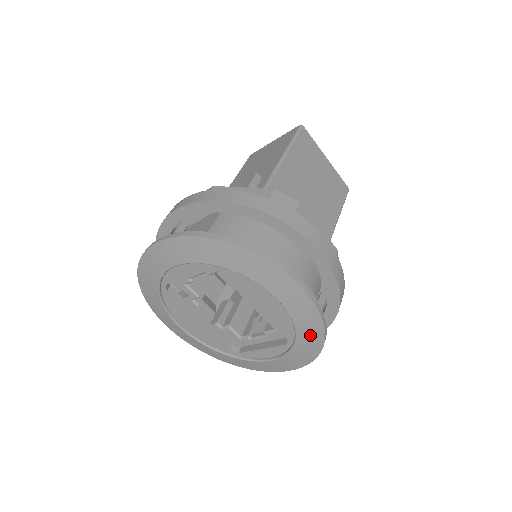
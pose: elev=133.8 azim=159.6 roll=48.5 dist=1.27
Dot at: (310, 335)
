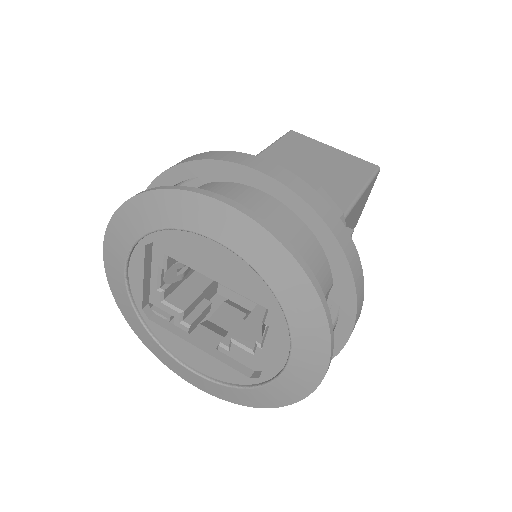
Dot at: (284, 277)
